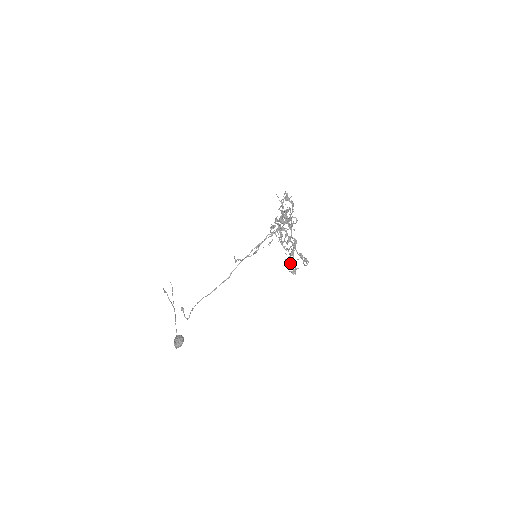
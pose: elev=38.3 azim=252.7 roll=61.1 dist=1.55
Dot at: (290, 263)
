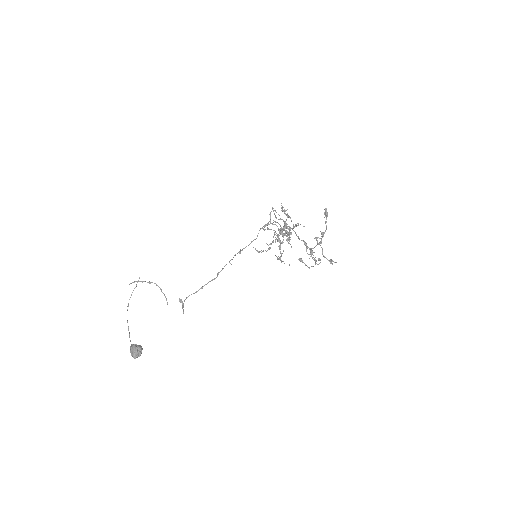
Dot at: occluded
